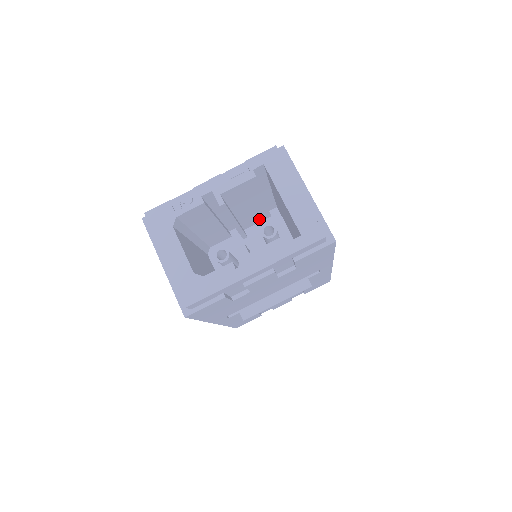
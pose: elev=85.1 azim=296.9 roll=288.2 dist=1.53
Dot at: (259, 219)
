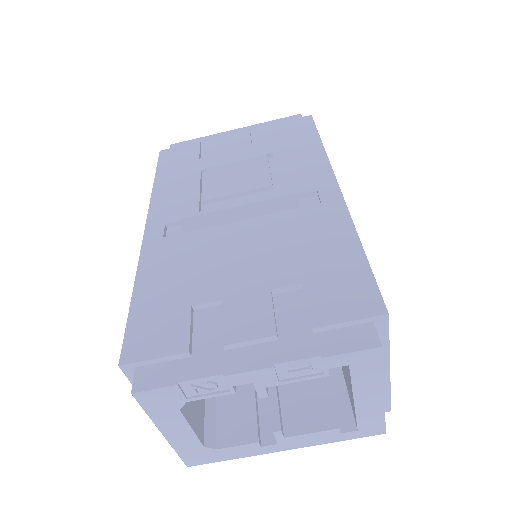
Dot at: occluded
